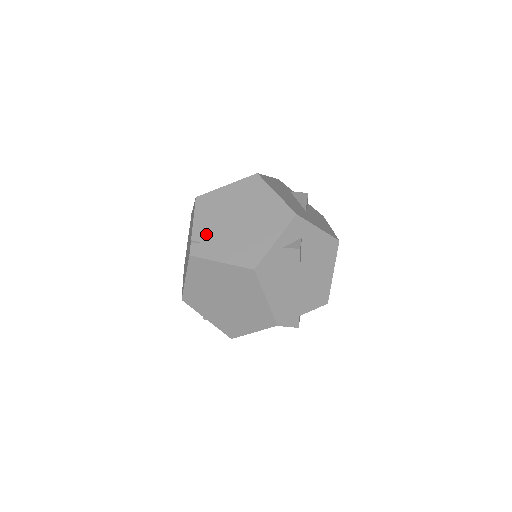
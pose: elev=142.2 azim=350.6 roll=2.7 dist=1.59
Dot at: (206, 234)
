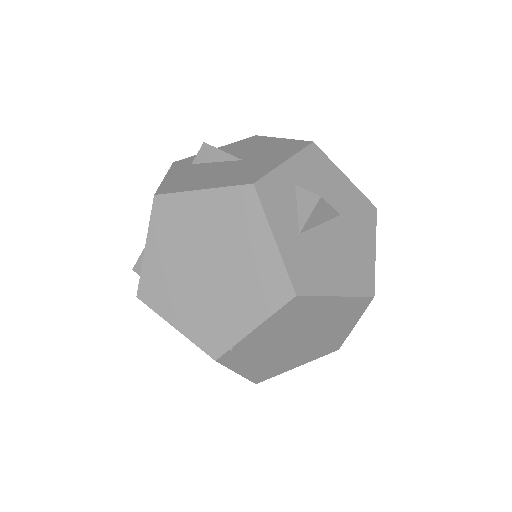
Dot at: (256, 345)
